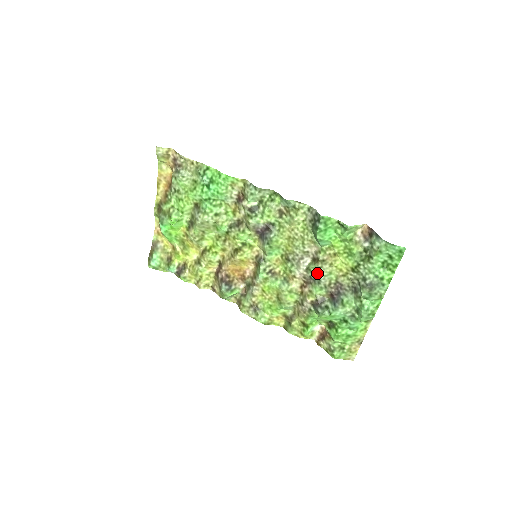
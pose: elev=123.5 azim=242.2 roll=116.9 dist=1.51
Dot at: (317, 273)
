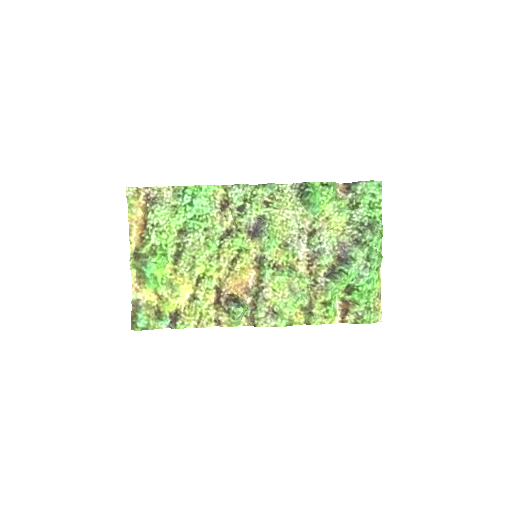
Dot at: (319, 243)
